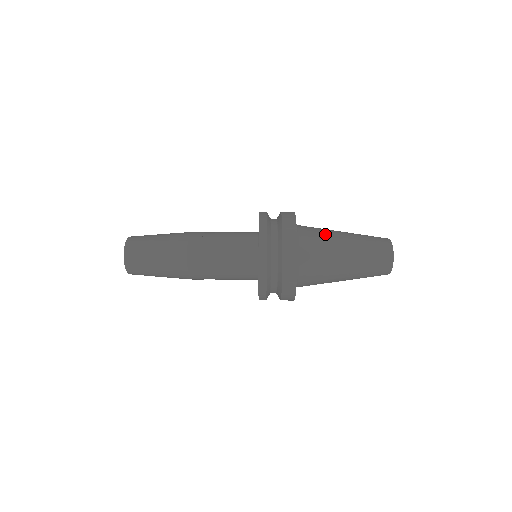
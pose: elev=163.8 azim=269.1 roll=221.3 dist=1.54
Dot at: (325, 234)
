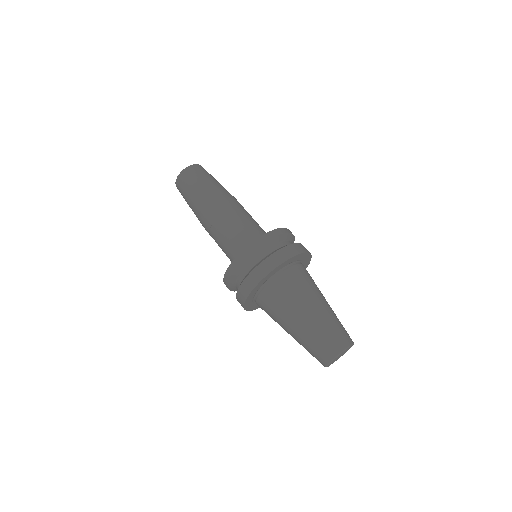
Dot at: (283, 307)
